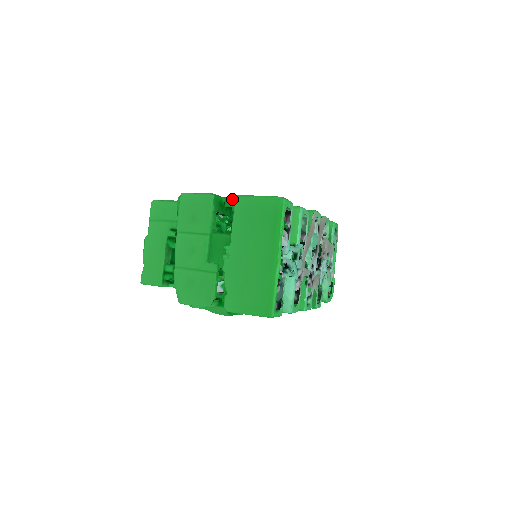
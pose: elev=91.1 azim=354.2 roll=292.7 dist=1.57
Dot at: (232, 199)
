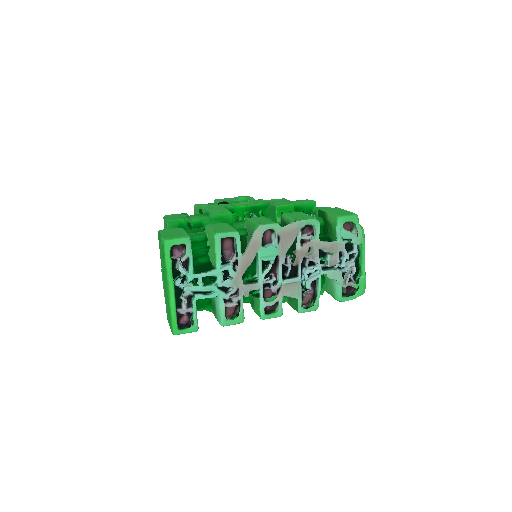
Dot at: (191, 220)
